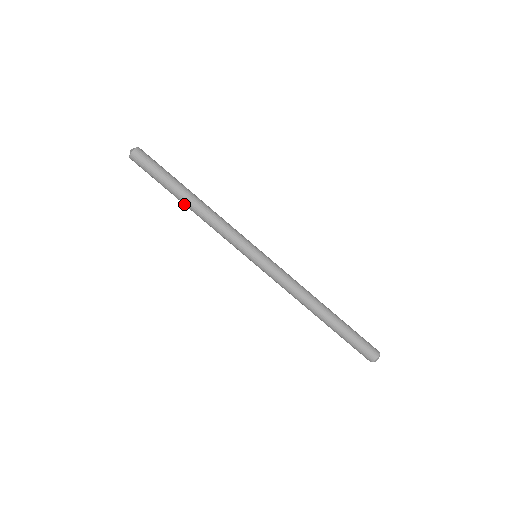
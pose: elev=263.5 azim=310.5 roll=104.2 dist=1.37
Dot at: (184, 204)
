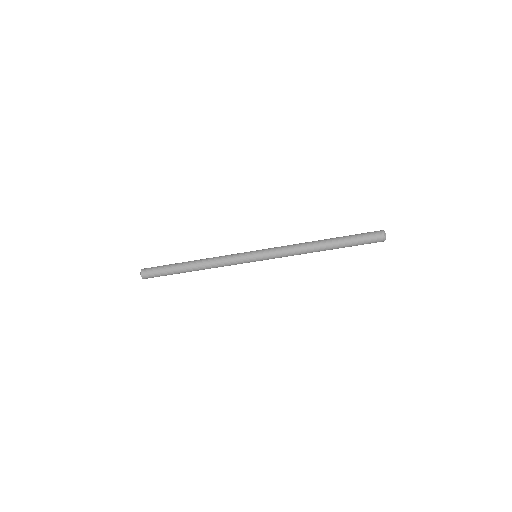
Dot at: occluded
